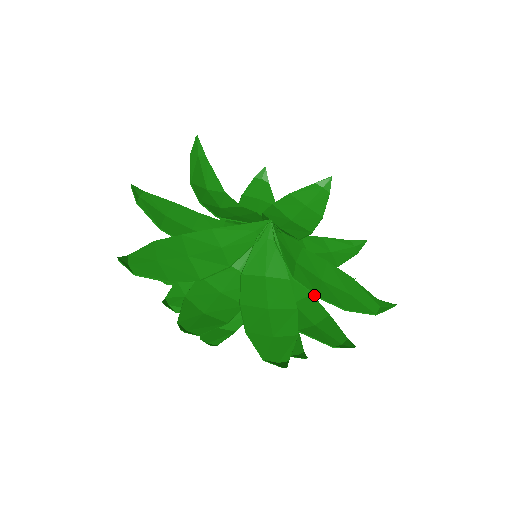
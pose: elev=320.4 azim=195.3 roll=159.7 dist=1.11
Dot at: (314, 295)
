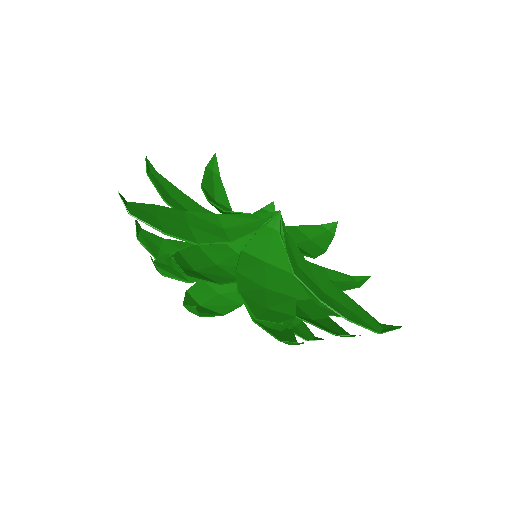
Dot at: occluded
